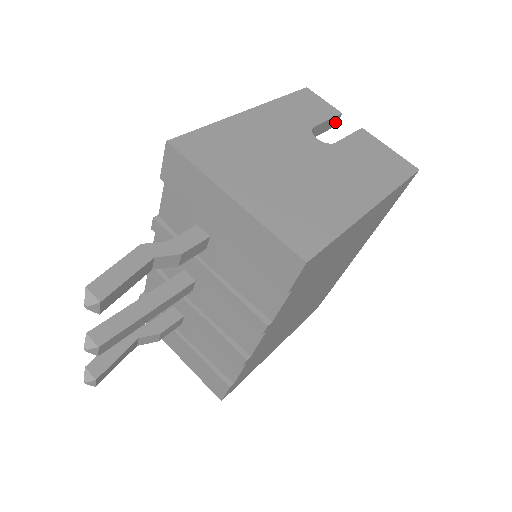
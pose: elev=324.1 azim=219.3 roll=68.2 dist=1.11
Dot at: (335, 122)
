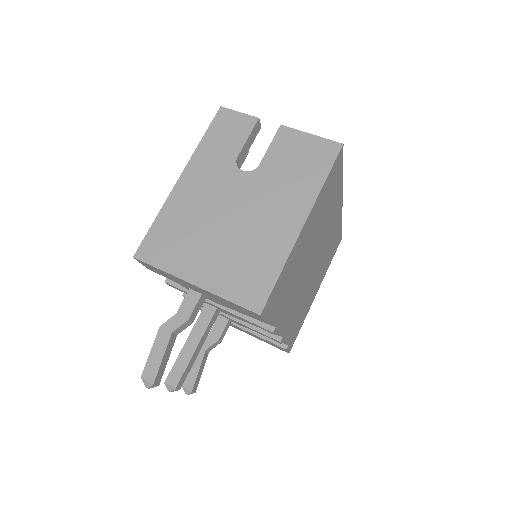
Dot at: (258, 127)
